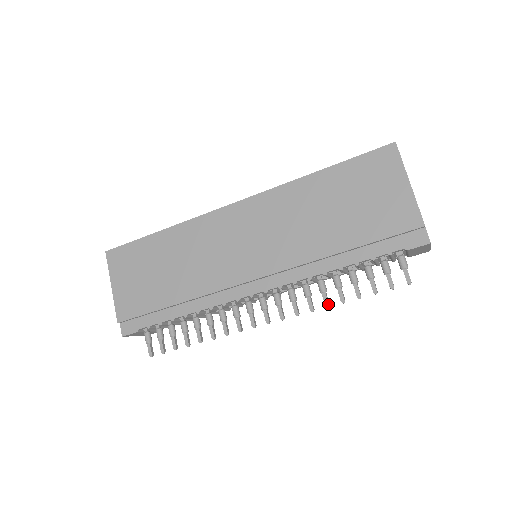
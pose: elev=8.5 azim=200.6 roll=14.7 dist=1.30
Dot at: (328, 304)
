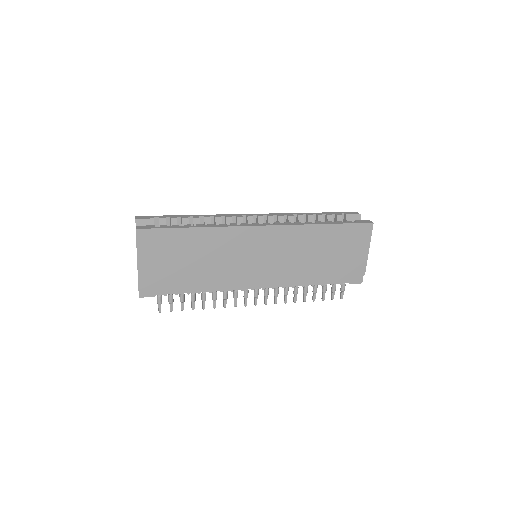
Dot at: occluded
